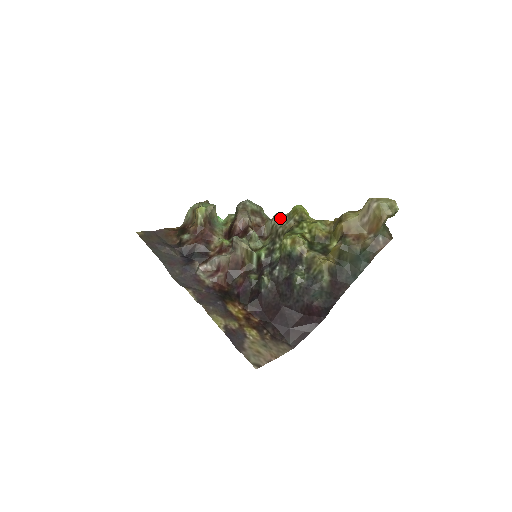
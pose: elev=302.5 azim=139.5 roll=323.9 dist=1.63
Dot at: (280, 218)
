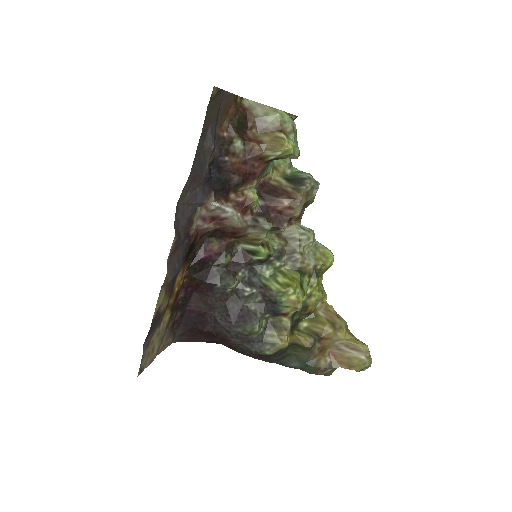
Dot at: (311, 243)
